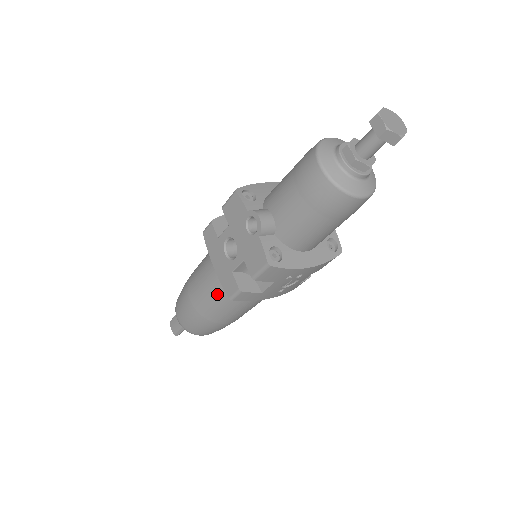
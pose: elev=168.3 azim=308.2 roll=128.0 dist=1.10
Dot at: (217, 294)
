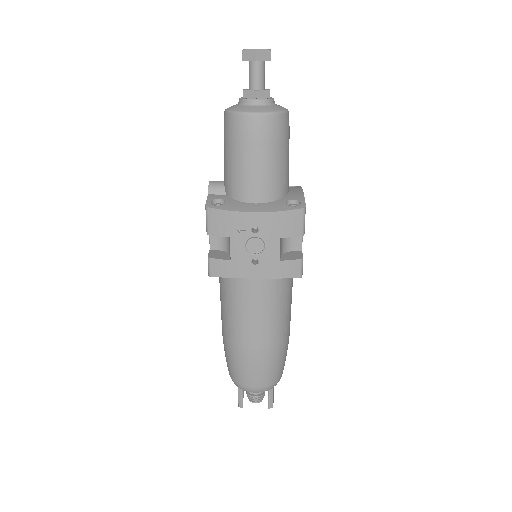
Dot at: (223, 298)
